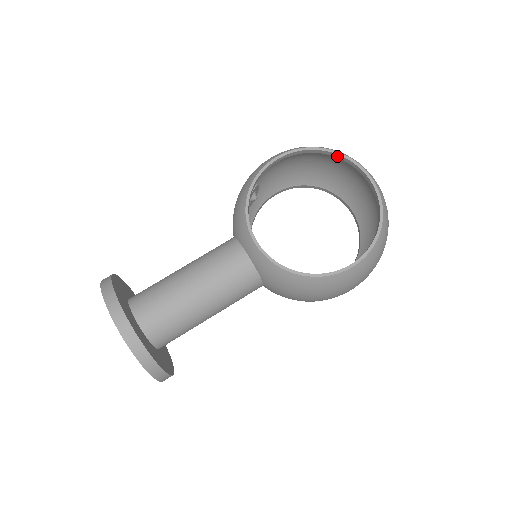
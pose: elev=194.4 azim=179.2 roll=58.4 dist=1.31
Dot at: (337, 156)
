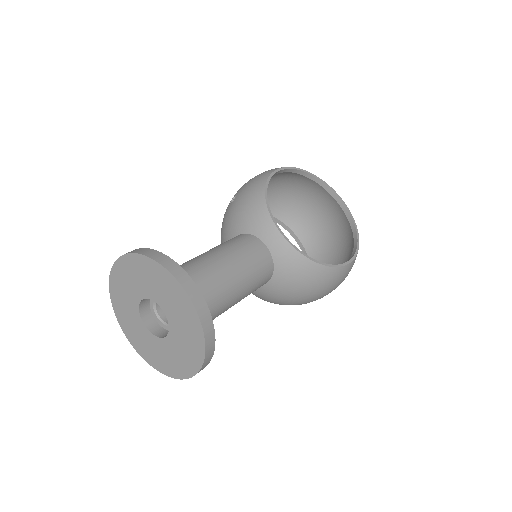
Dot at: (316, 180)
